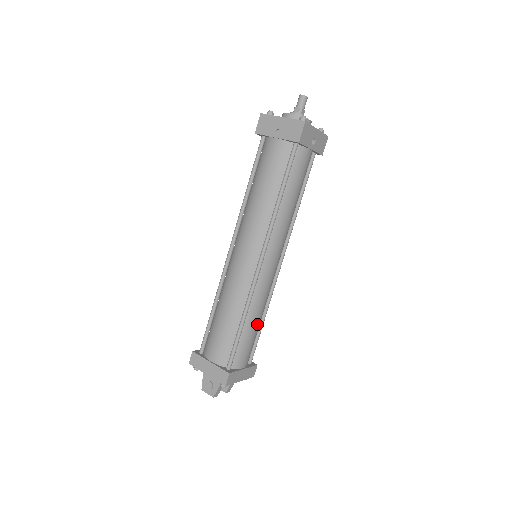
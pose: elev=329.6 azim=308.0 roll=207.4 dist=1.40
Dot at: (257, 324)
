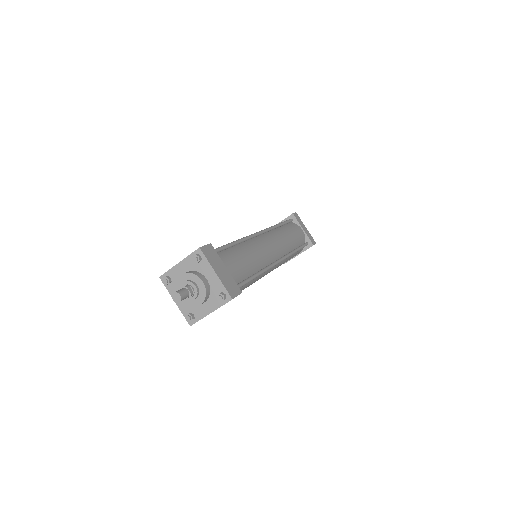
Dot at: occluded
